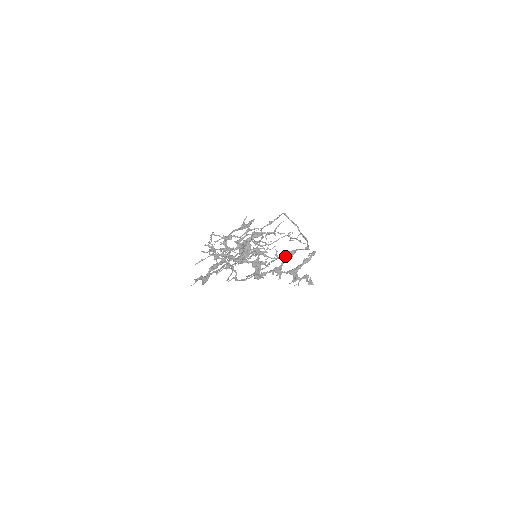
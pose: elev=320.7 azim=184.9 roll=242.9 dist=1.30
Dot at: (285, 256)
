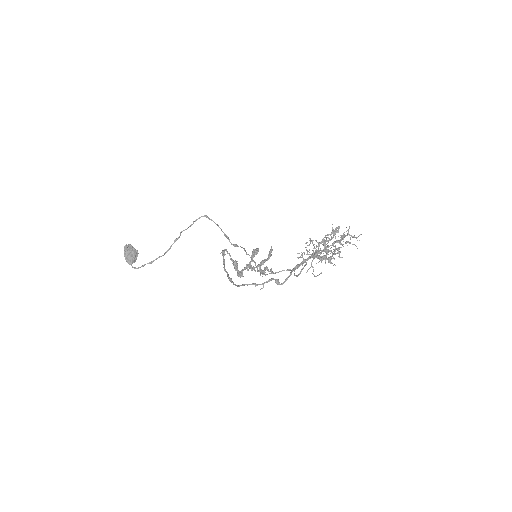
Dot at: (253, 253)
